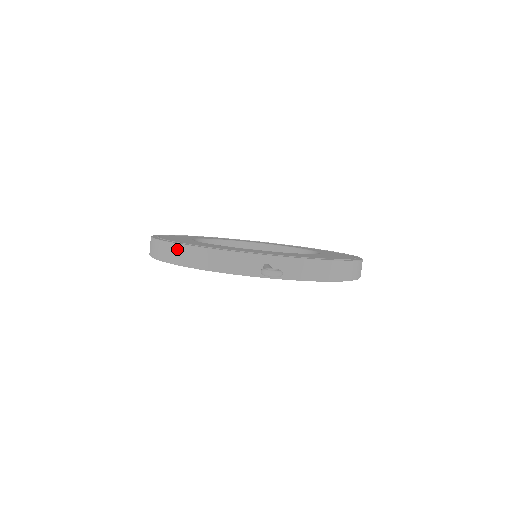
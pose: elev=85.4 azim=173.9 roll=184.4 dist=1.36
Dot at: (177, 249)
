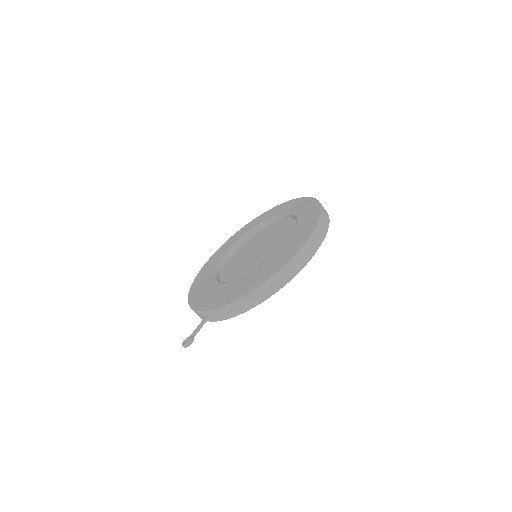
Dot at: occluded
